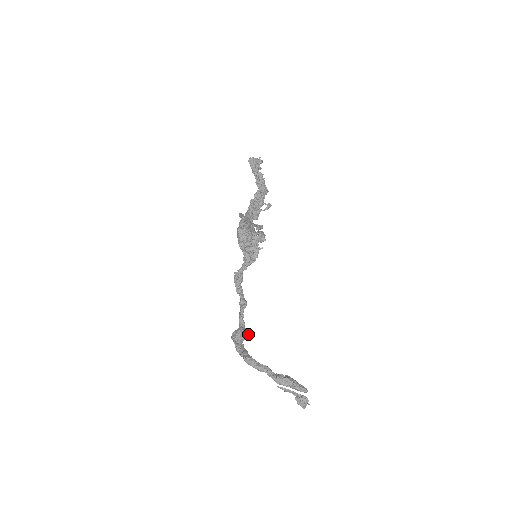
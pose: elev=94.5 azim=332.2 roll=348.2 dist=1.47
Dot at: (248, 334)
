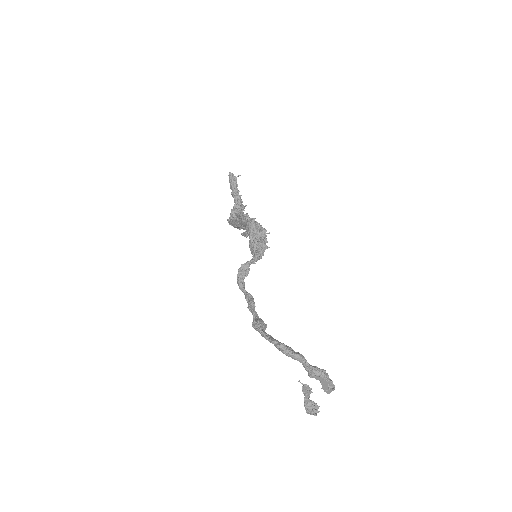
Dot at: occluded
